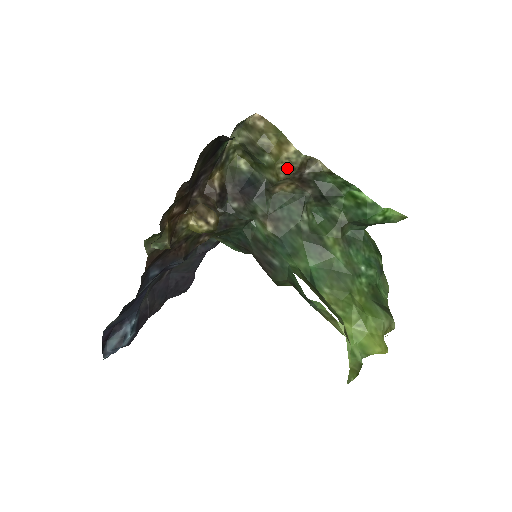
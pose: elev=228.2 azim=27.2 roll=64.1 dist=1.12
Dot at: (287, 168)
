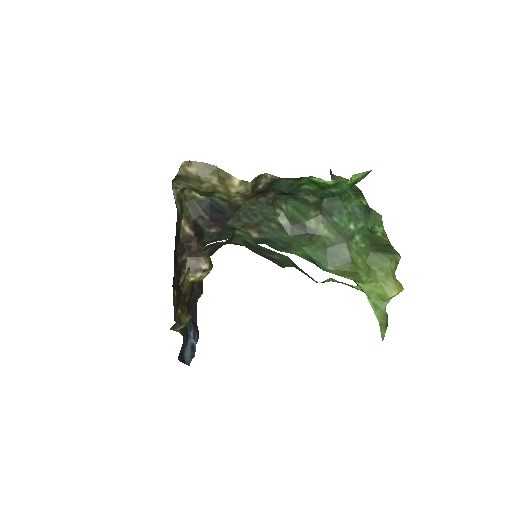
Dot at: (242, 197)
